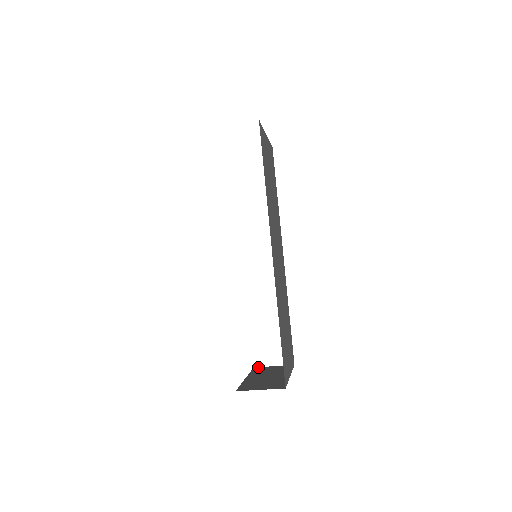
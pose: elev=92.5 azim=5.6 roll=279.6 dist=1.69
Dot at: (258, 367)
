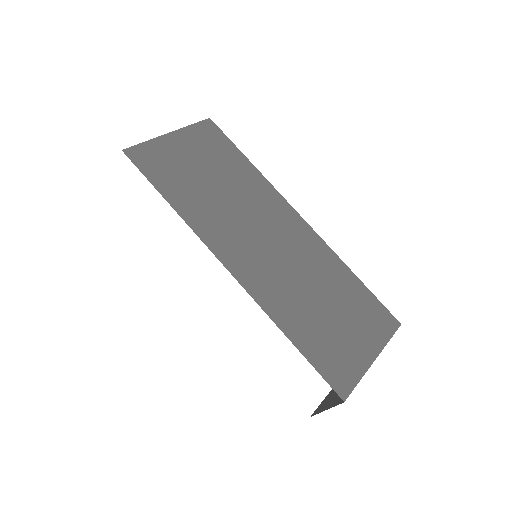
Dot at: occluded
